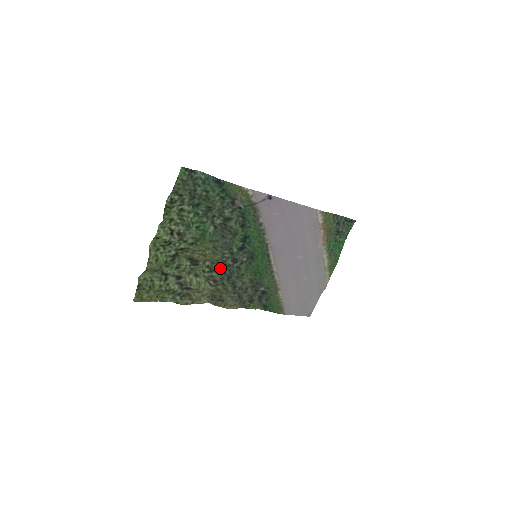
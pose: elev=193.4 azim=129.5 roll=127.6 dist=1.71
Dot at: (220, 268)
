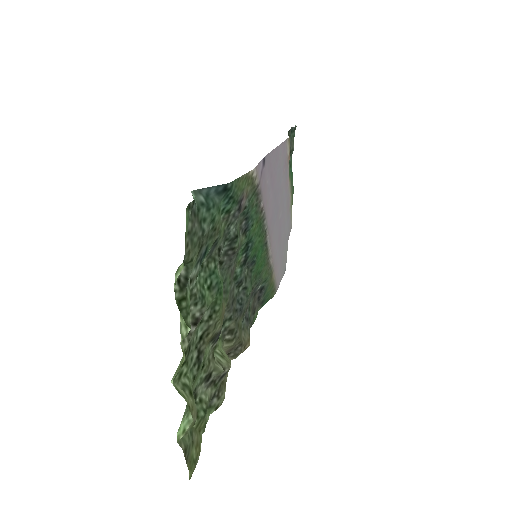
Dot at: (231, 310)
